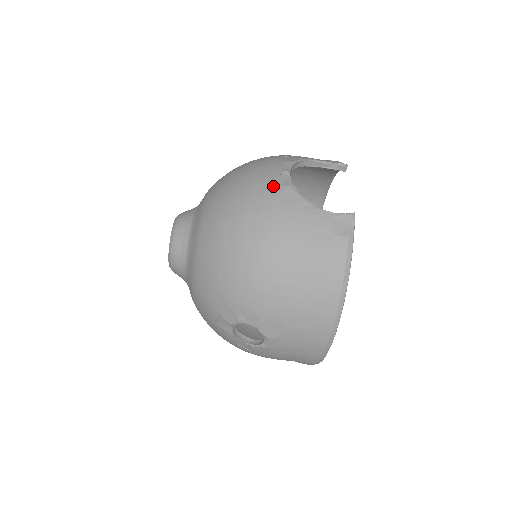
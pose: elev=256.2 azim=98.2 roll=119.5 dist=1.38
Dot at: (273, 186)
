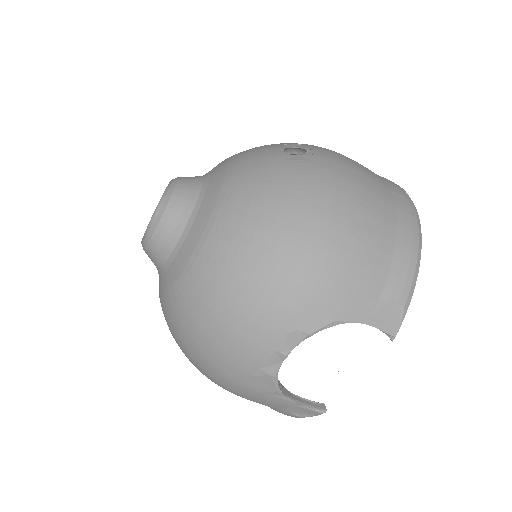
Dot at: (252, 365)
